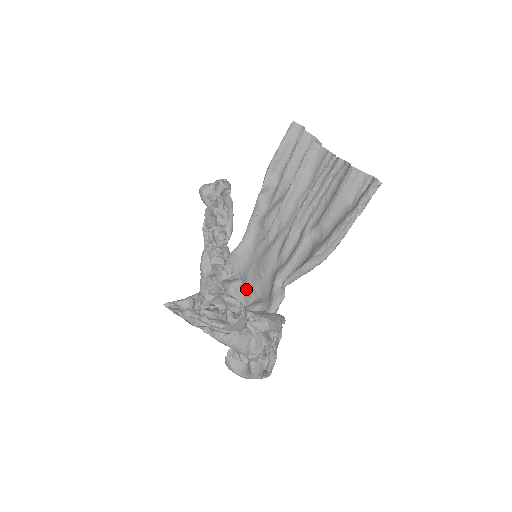
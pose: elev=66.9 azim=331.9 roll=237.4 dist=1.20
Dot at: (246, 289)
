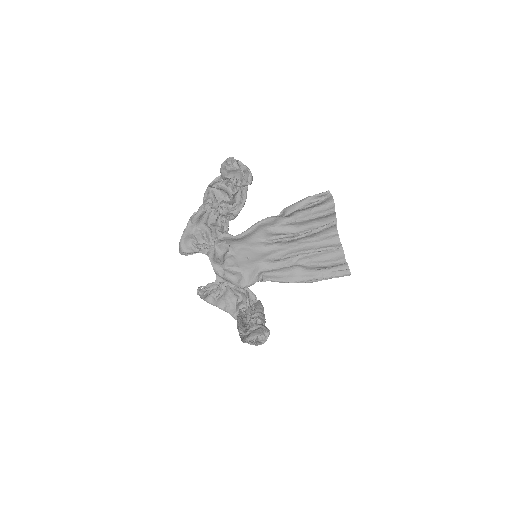
Dot at: (231, 257)
